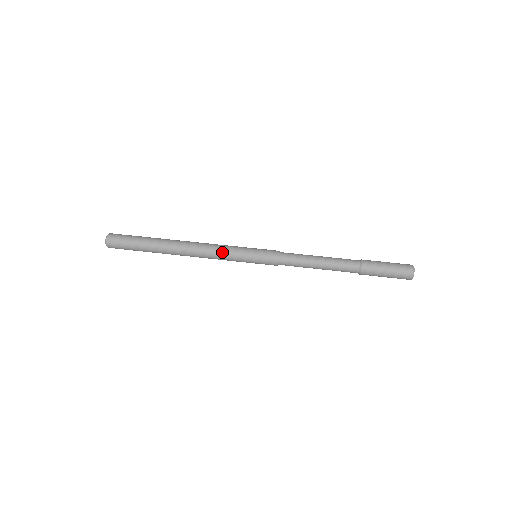
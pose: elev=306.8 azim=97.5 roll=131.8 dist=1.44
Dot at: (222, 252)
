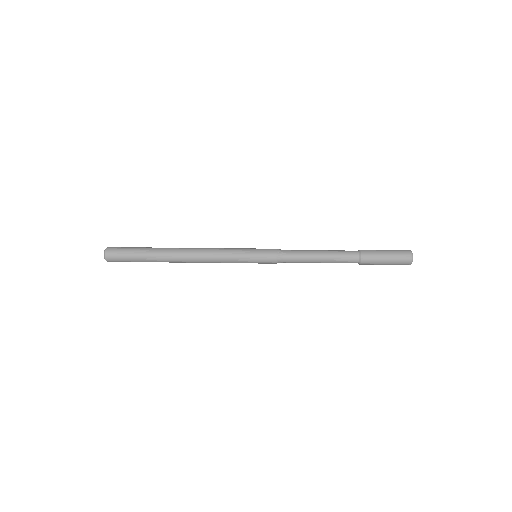
Dot at: (222, 254)
